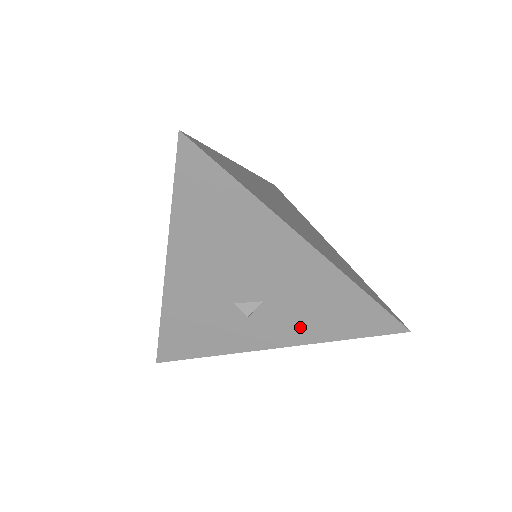
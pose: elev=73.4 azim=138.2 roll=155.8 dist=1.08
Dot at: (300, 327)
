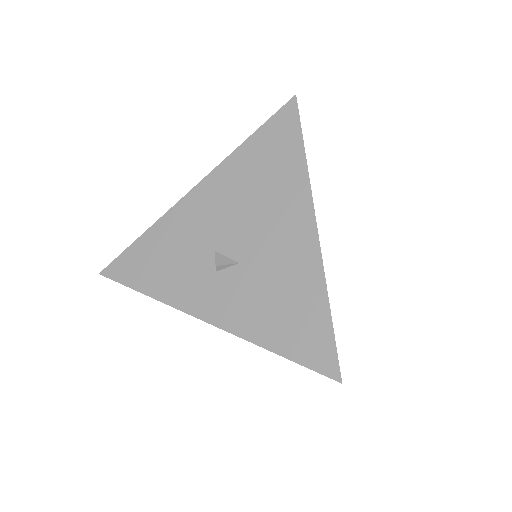
Dot at: (248, 312)
